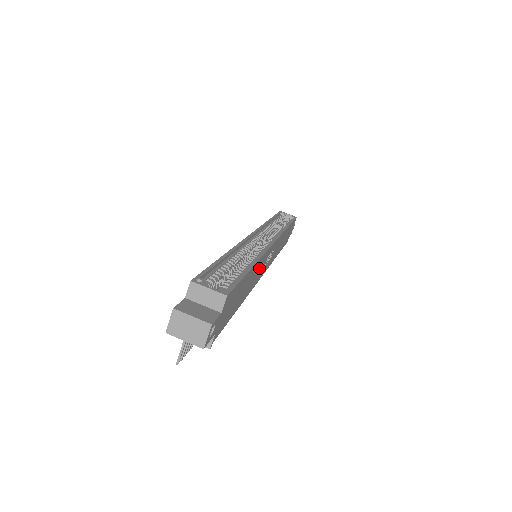
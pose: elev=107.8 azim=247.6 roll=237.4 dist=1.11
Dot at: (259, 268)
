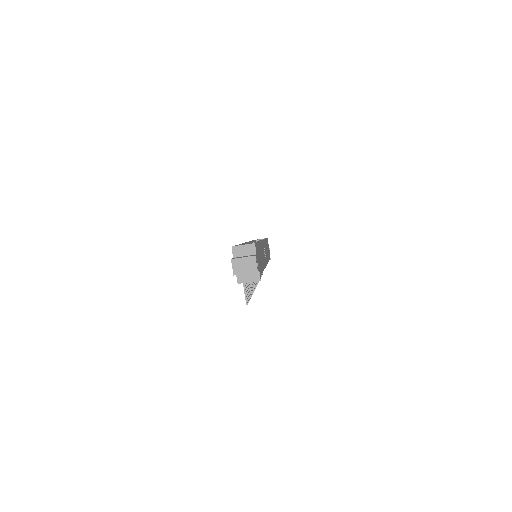
Dot at: (262, 252)
